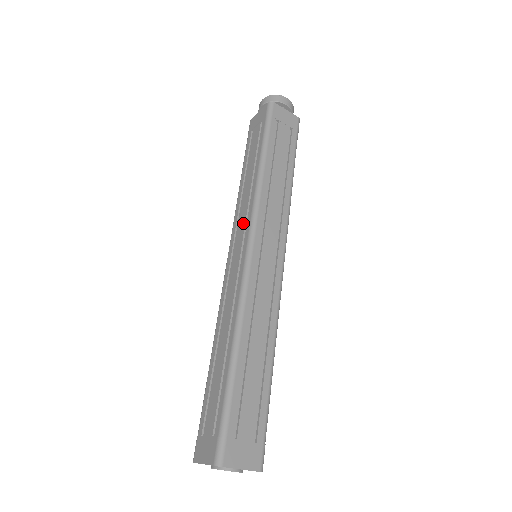
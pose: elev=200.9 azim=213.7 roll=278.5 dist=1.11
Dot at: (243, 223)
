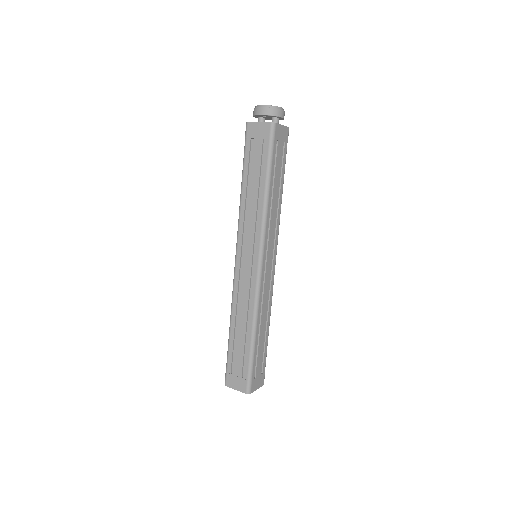
Dot at: (251, 238)
